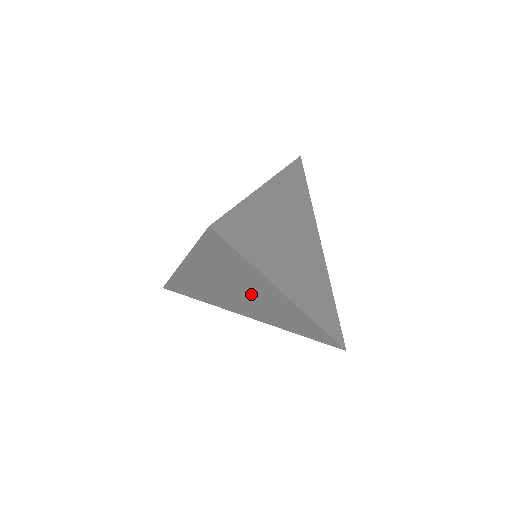
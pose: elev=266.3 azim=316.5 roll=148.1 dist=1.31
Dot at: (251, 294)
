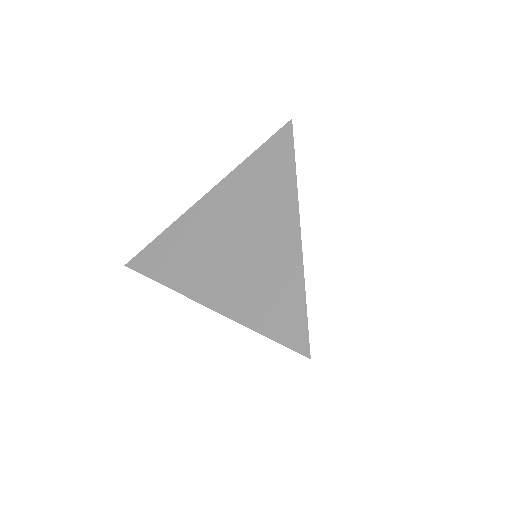
Dot at: (254, 233)
